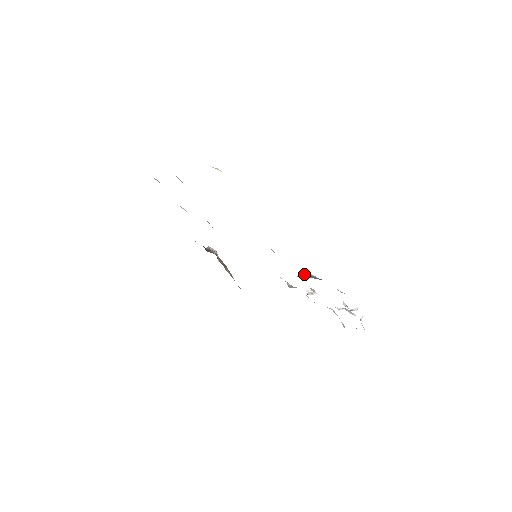
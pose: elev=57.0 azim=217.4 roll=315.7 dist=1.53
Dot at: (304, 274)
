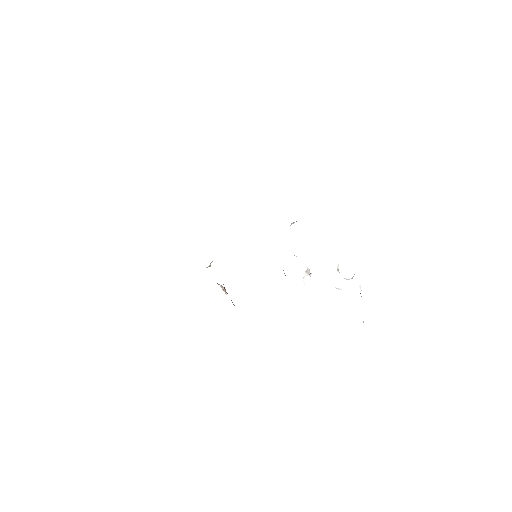
Dot at: occluded
